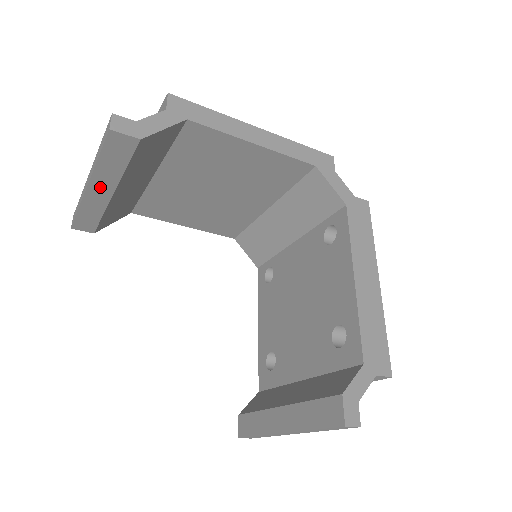
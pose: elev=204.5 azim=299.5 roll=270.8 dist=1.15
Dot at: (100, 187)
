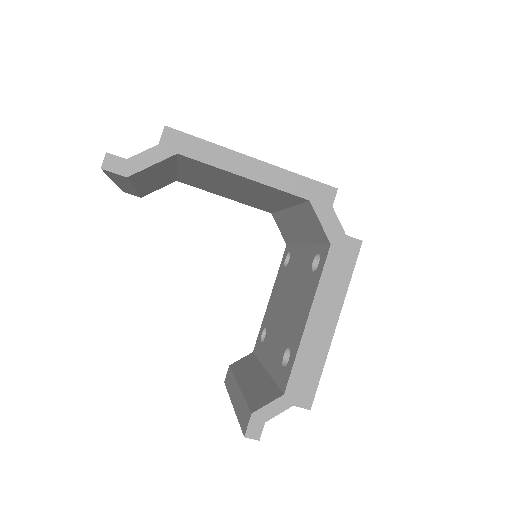
Dot at: (123, 184)
